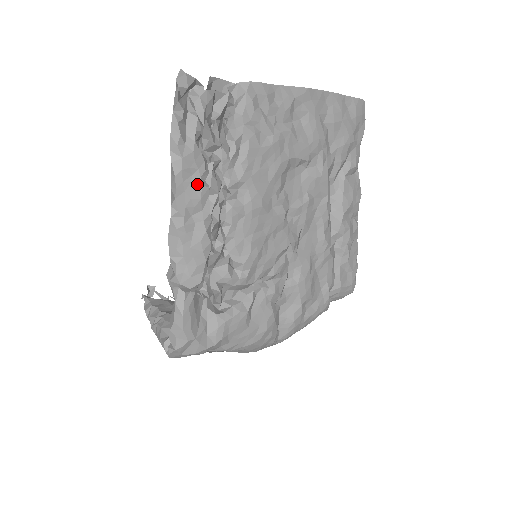
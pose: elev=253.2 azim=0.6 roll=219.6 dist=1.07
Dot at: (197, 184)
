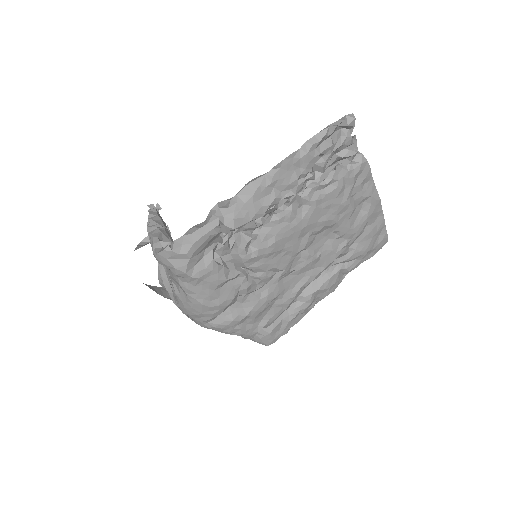
Dot at: (296, 175)
